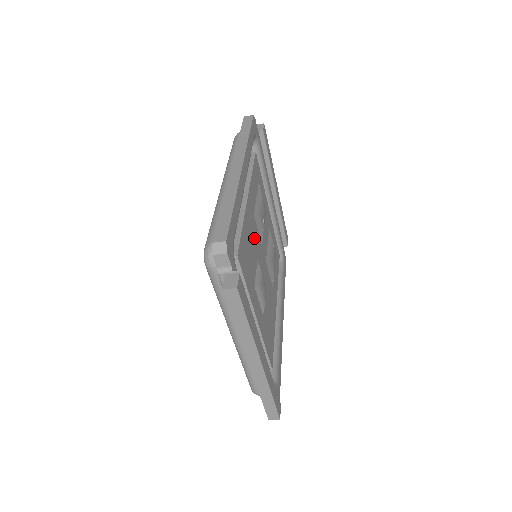
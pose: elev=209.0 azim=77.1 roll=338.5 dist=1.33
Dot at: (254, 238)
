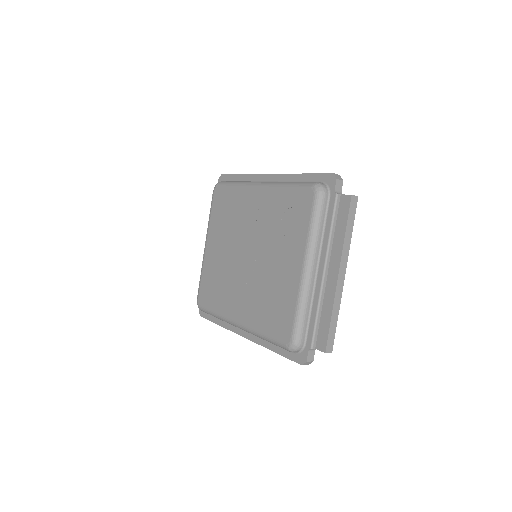
Dot at: occluded
